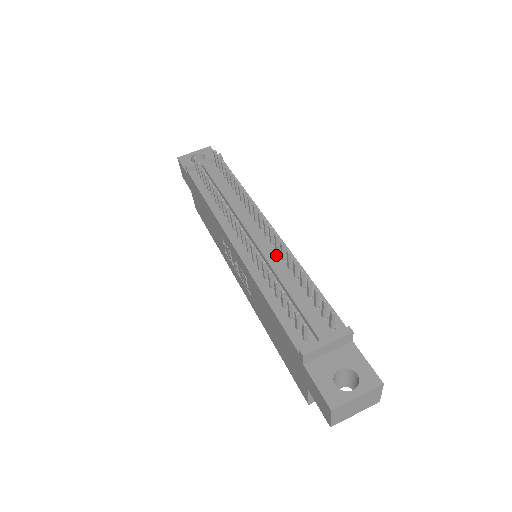
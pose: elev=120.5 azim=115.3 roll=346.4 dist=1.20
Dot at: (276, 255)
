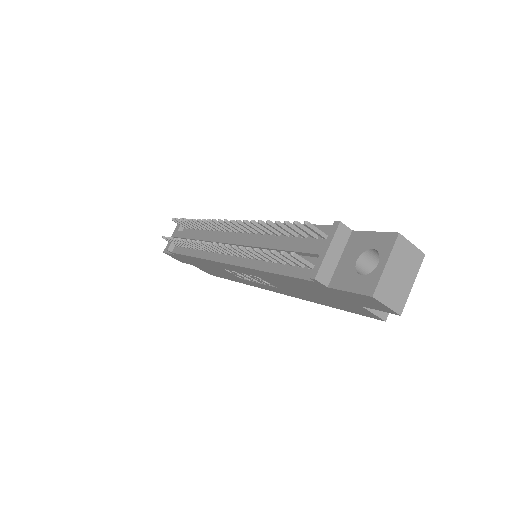
Dot at: (256, 236)
